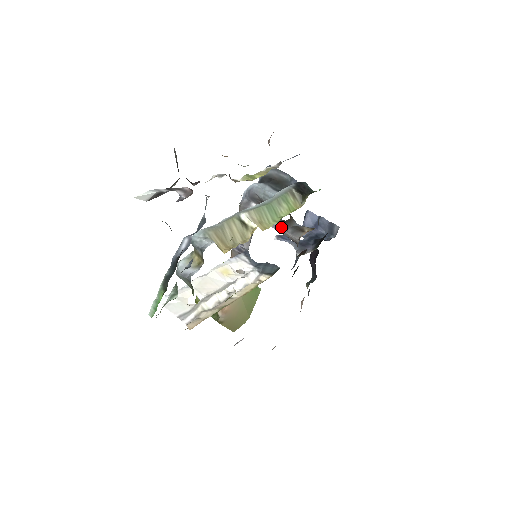
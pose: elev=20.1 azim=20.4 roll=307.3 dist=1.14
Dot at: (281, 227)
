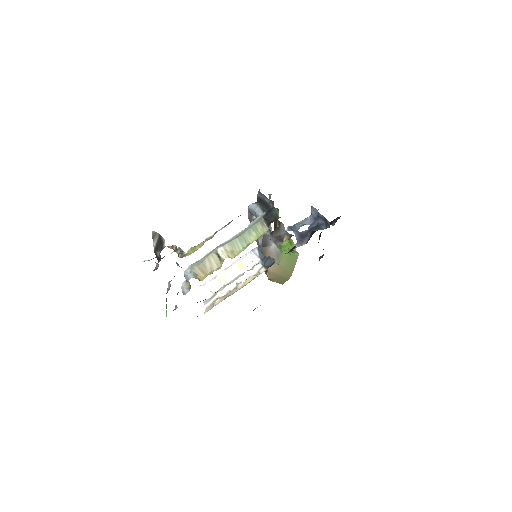
Dot at: (269, 236)
